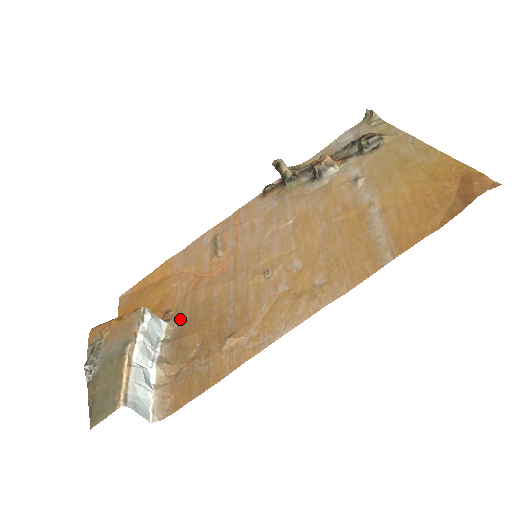
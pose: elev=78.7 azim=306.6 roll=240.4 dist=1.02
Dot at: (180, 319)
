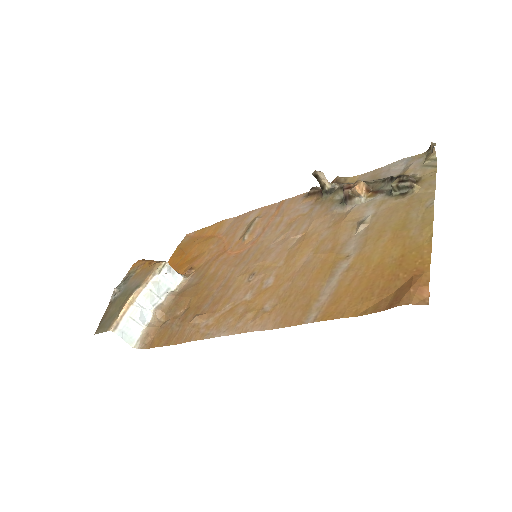
Dot at: (192, 279)
